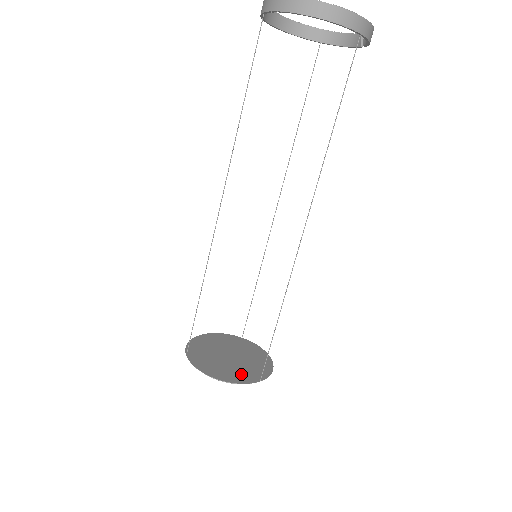
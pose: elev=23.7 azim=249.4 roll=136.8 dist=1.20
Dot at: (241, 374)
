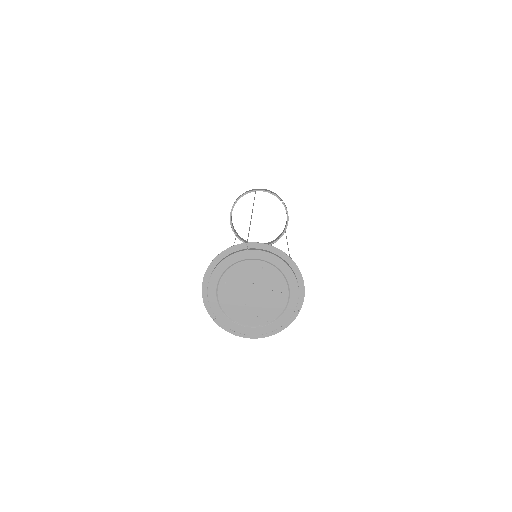
Dot at: (236, 263)
